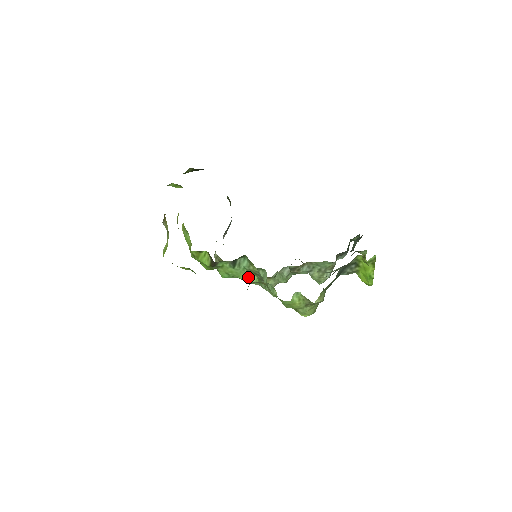
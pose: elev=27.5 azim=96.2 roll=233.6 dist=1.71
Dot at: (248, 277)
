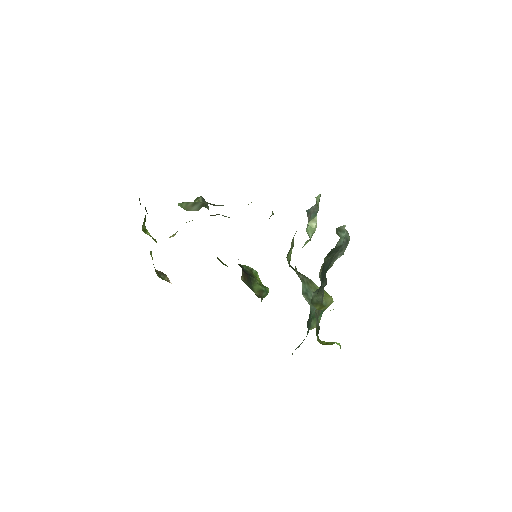
Dot at: occluded
